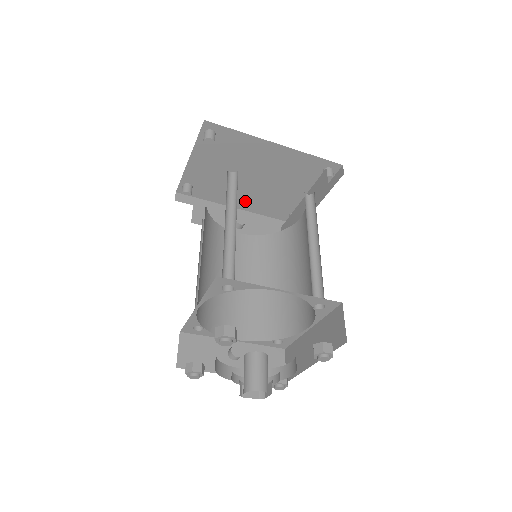
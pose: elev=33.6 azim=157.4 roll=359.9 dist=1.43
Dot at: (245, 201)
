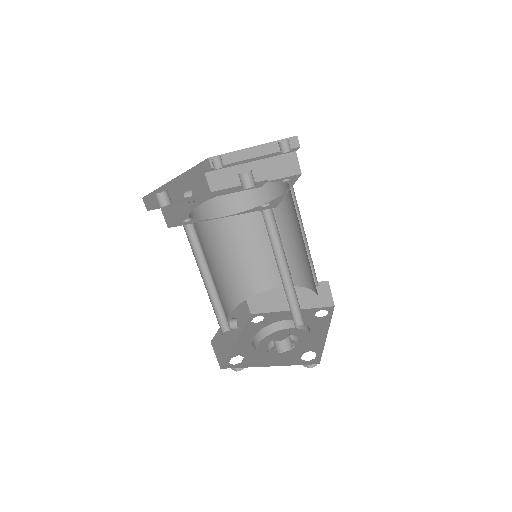
Dot at: occluded
